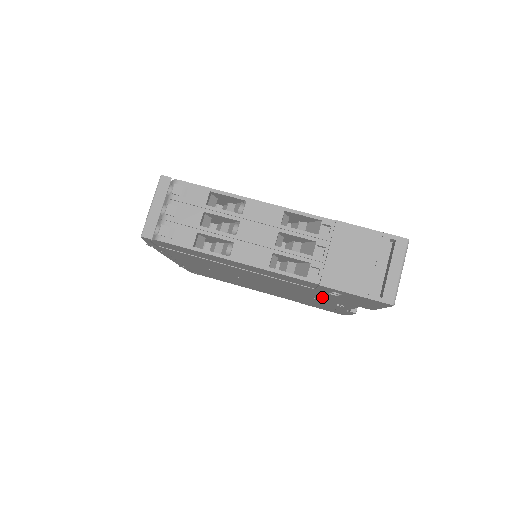
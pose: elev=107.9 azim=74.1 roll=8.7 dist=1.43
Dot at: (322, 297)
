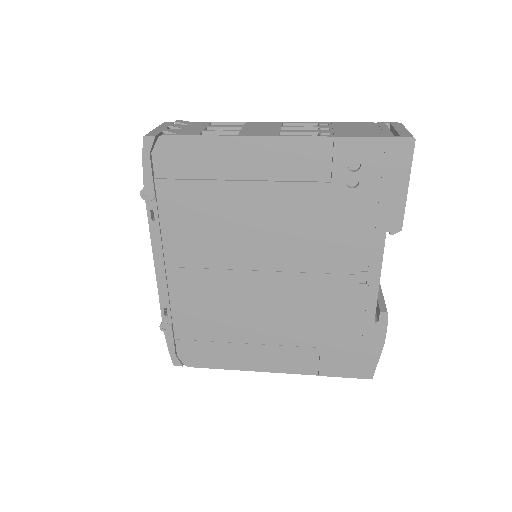
Dot at: (341, 240)
